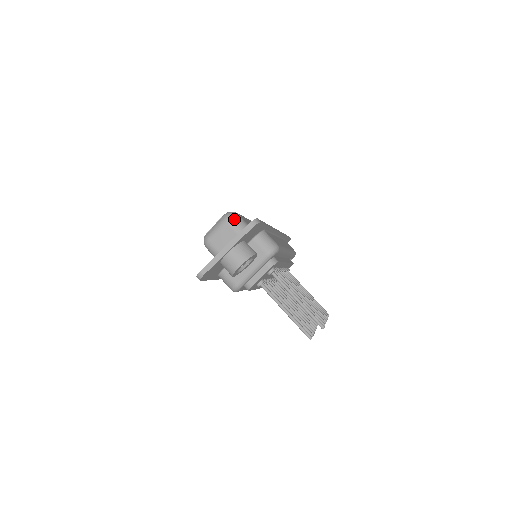
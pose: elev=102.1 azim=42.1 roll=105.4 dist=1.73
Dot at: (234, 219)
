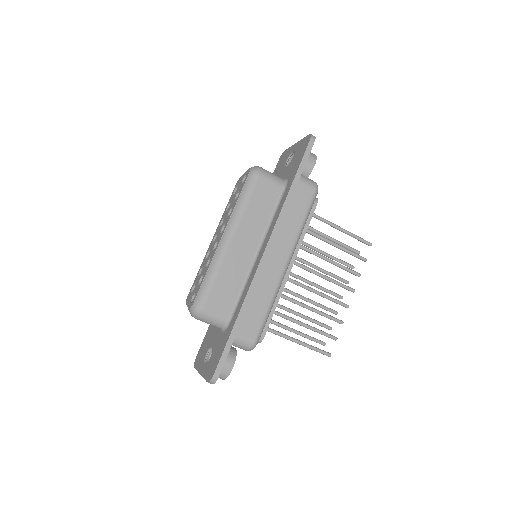
Dot at: (201, 319)
